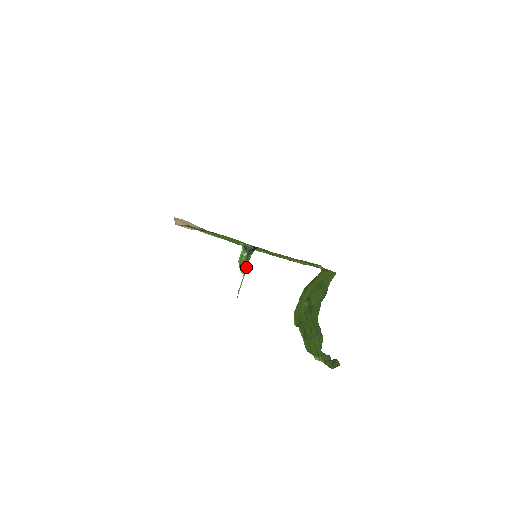
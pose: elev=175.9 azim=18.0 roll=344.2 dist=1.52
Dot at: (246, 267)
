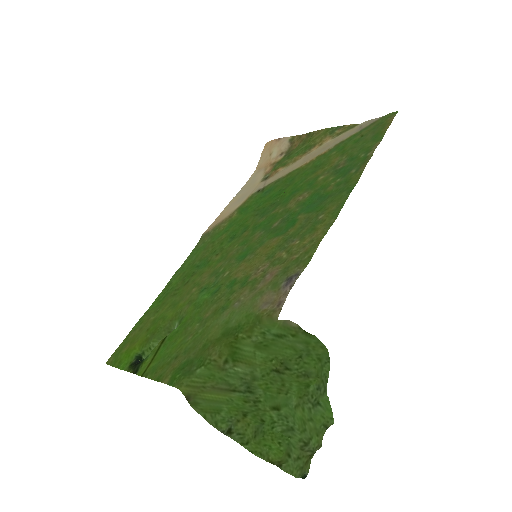
Dot at: occluded
